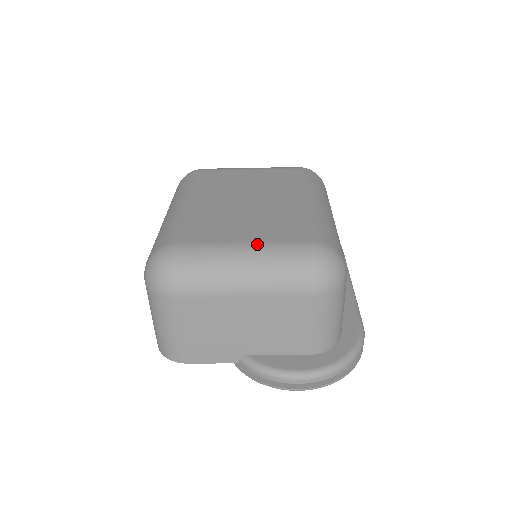
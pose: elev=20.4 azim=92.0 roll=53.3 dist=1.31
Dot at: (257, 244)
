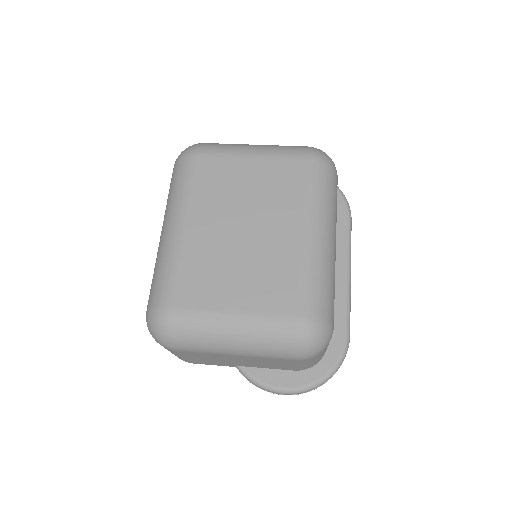
Dot at: (247, 316)
